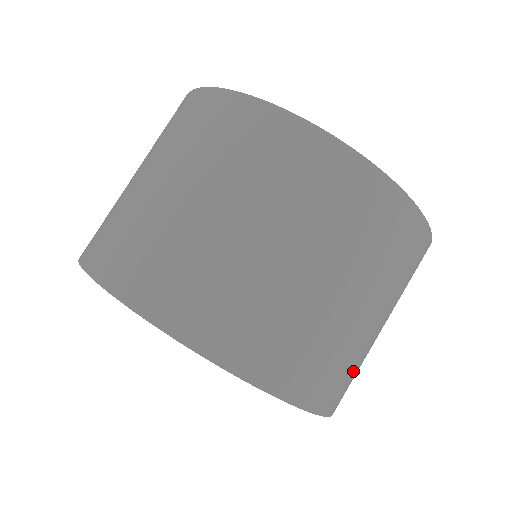
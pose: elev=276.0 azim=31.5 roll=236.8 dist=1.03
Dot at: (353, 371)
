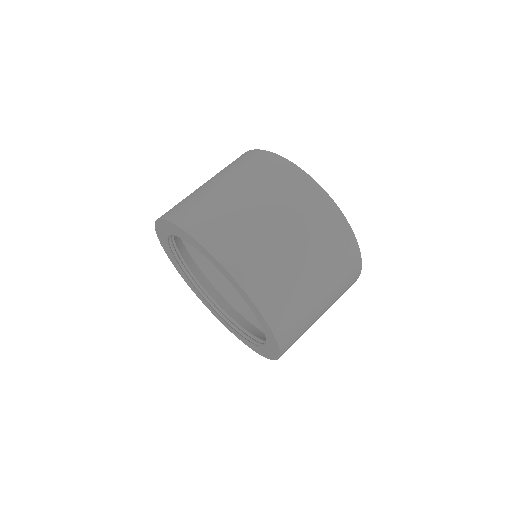
Dot at: (301, 334)
